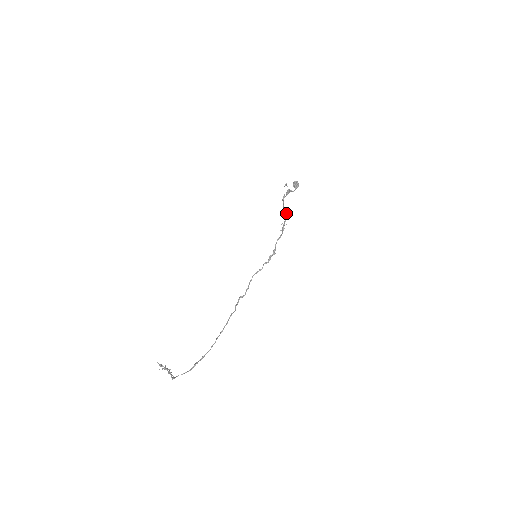
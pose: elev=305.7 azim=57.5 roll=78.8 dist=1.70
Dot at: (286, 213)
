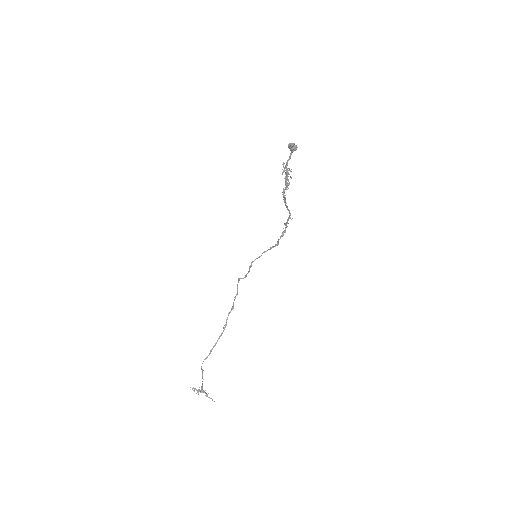
Dot at: (290, 213)
